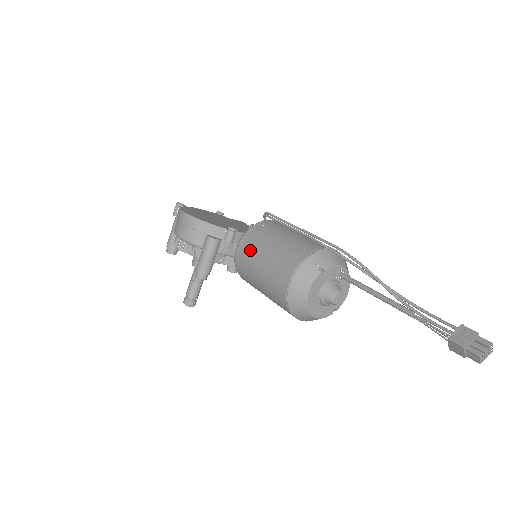
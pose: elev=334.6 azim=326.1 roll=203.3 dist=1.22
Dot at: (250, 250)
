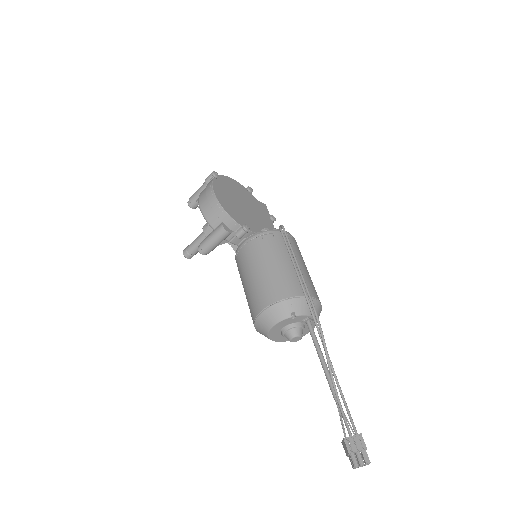
Dot at: (251, 255)
